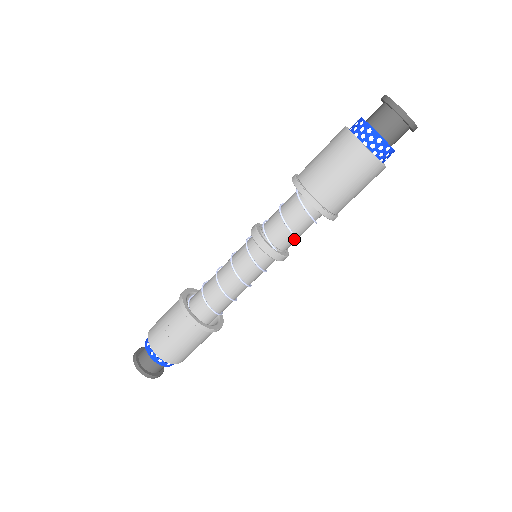
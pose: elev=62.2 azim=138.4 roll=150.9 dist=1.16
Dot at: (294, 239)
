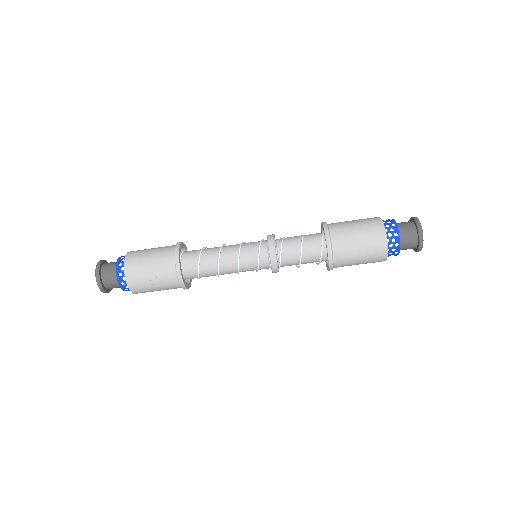
Dot at: occluded
